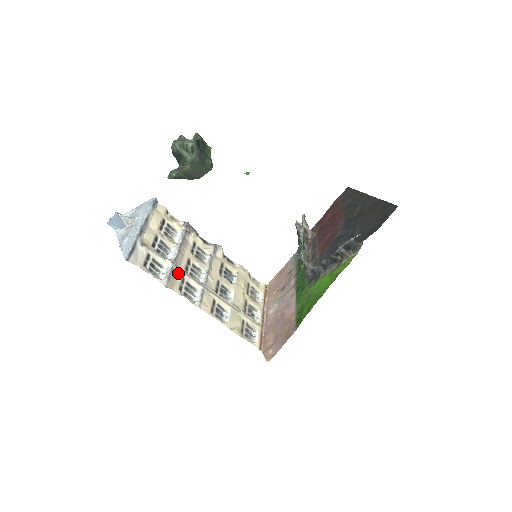
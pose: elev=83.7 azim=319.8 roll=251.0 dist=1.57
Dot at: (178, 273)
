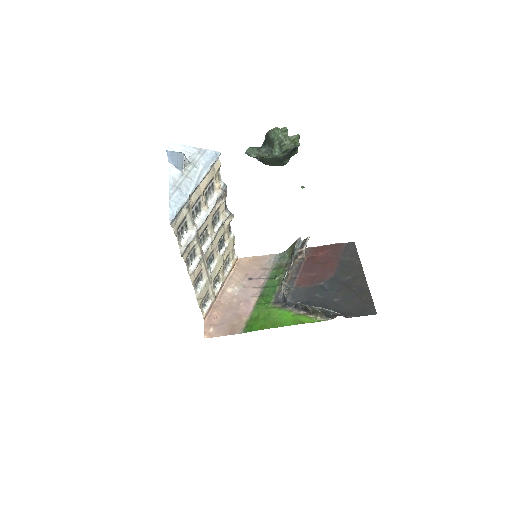
Dot at: (194, 240)
